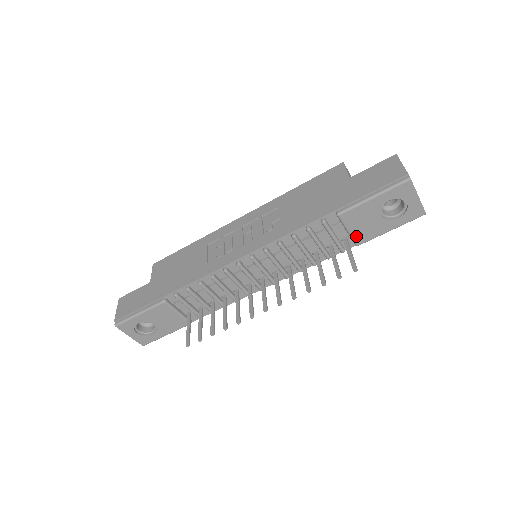
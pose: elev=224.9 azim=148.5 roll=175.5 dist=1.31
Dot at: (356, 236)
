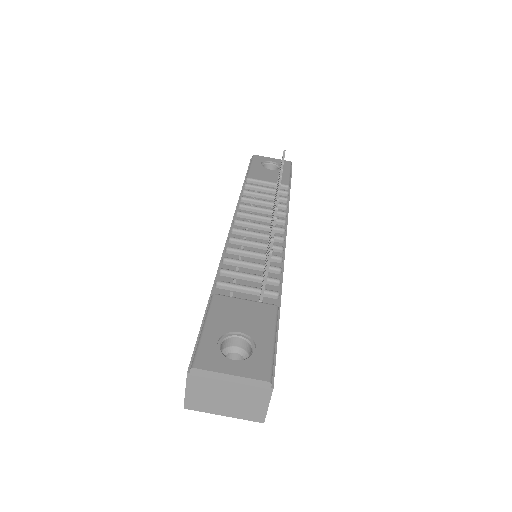
Dot at: occluded
